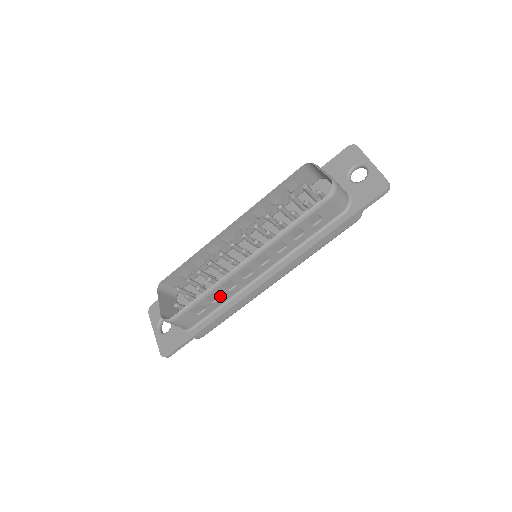
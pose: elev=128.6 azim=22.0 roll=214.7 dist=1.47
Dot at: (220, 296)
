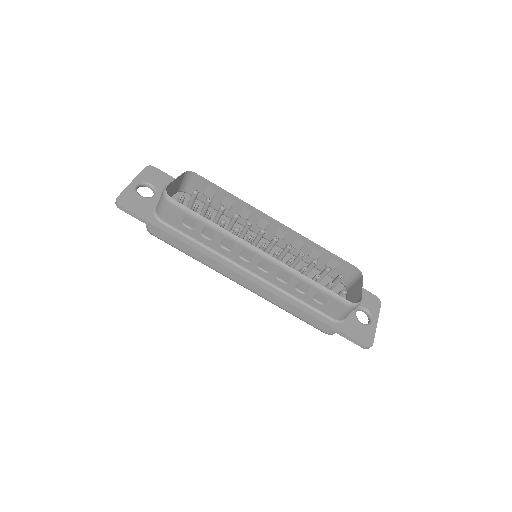
Dot at: (212, 239)
